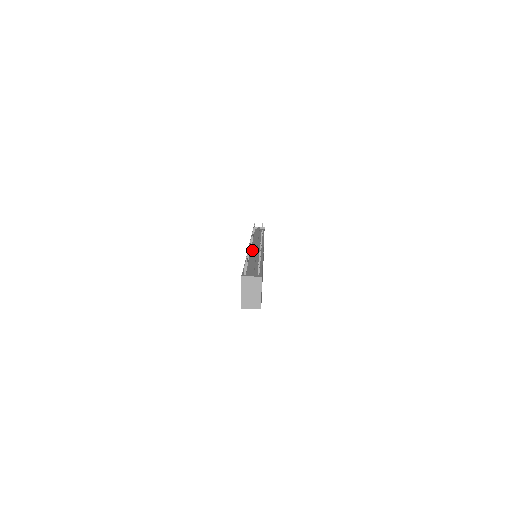
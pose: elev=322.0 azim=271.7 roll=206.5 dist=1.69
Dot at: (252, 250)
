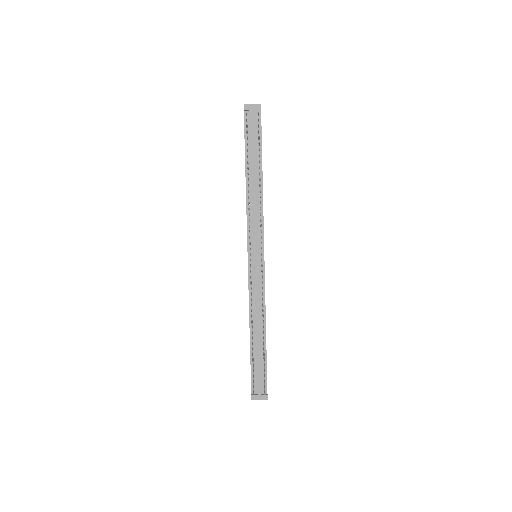
Dot at: (253, 282)
